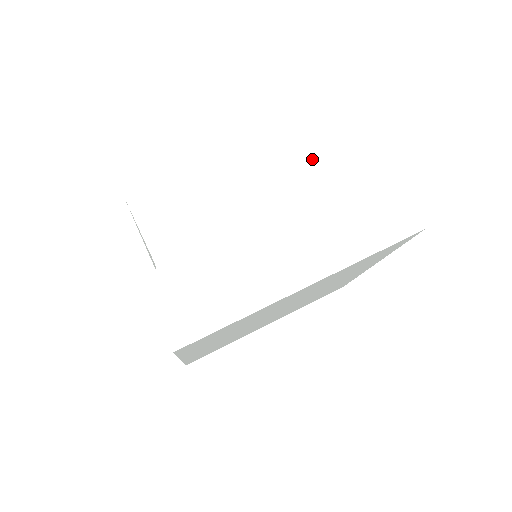
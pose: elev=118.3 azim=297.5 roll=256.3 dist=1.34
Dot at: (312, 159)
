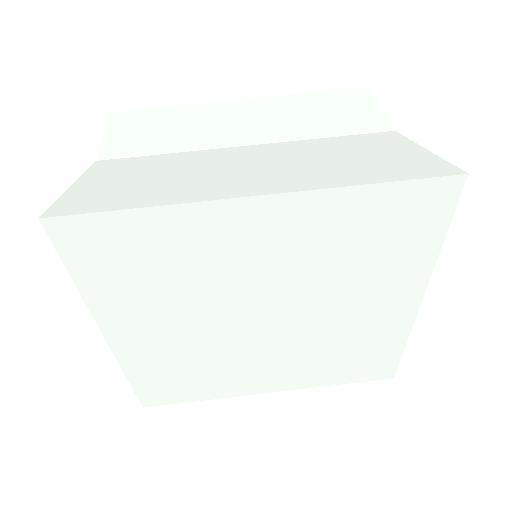
Dot at: (332, 113)
